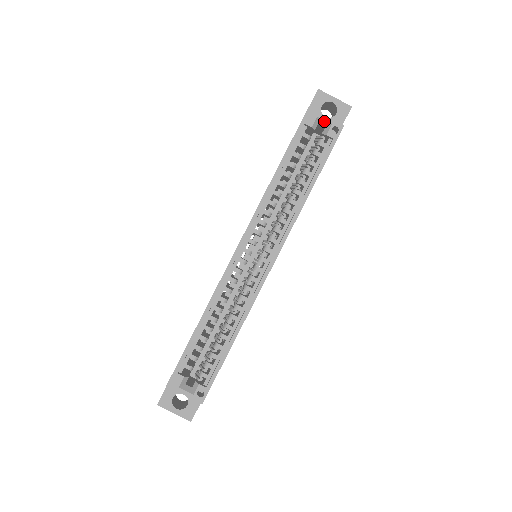
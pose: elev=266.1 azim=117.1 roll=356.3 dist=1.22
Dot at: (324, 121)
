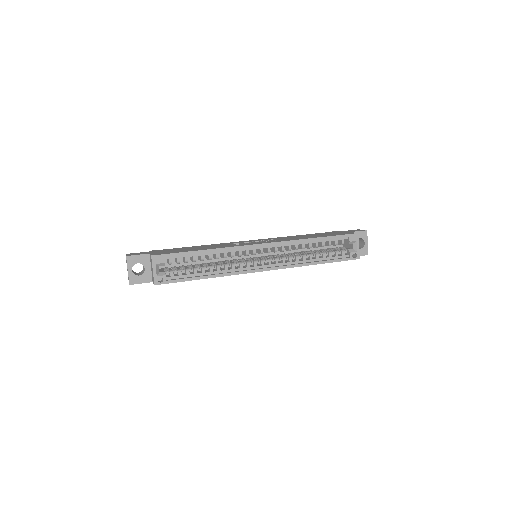
Dot at: (356, 246)
